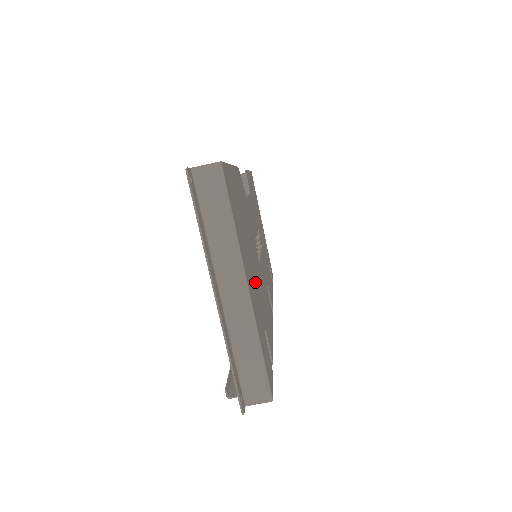
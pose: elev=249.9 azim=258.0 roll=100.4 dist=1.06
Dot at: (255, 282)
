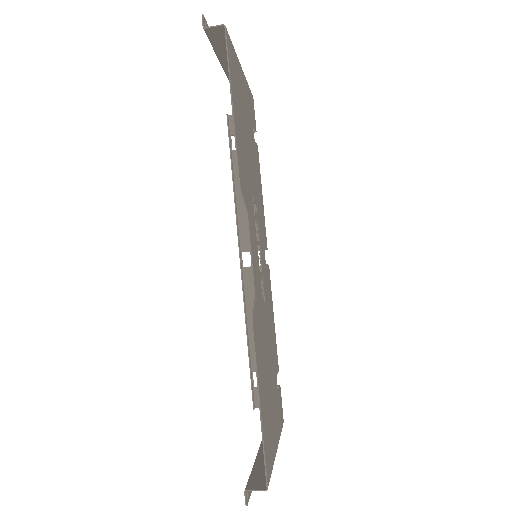
Dot at: (273, 388)
